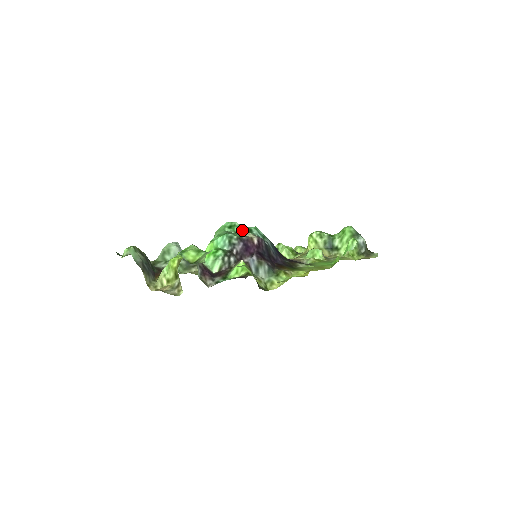
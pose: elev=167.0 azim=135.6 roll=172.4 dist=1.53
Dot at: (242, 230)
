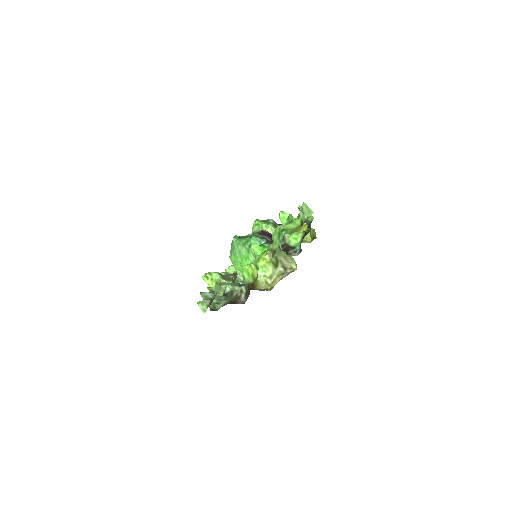
Dot at: occluded
